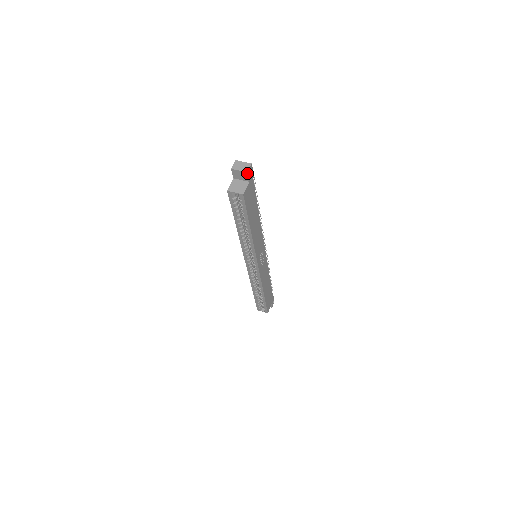
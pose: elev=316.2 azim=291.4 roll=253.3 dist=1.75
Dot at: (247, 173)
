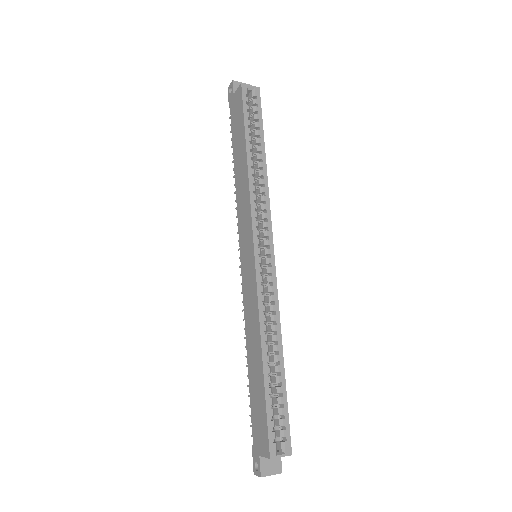
Dot at: occluded
